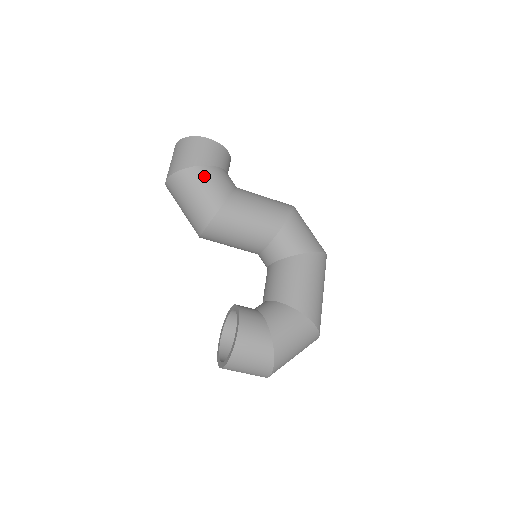
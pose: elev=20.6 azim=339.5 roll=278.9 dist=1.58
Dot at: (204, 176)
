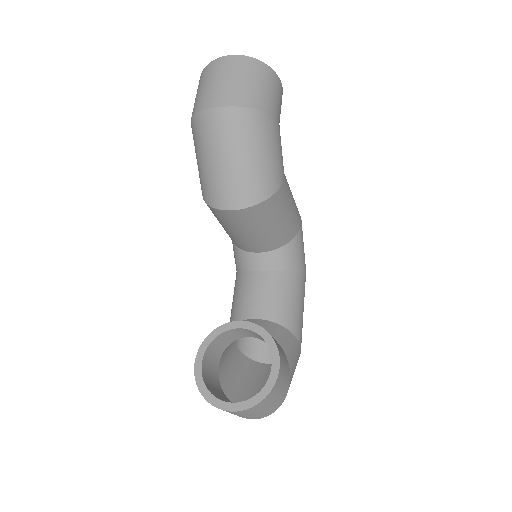
Dot at: (276, 135)
